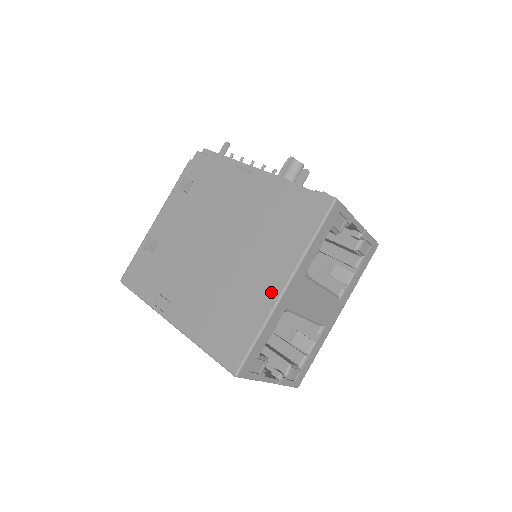
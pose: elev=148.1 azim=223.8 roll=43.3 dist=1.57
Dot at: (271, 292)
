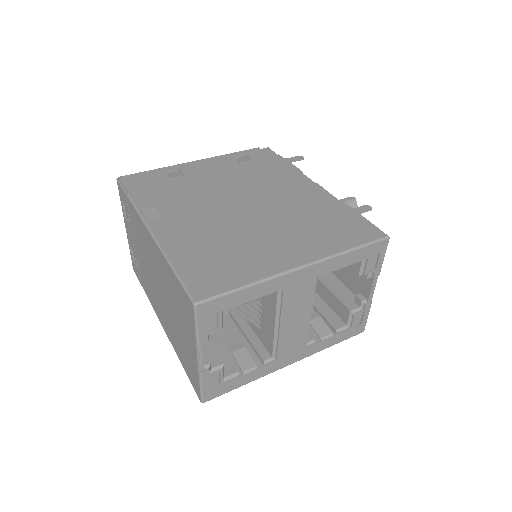
Dot at: (284, 262)
